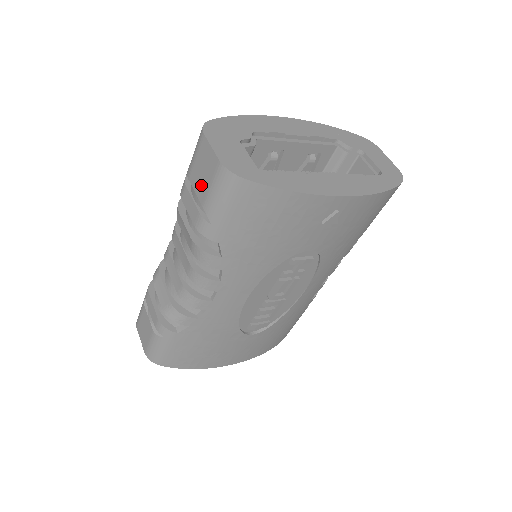
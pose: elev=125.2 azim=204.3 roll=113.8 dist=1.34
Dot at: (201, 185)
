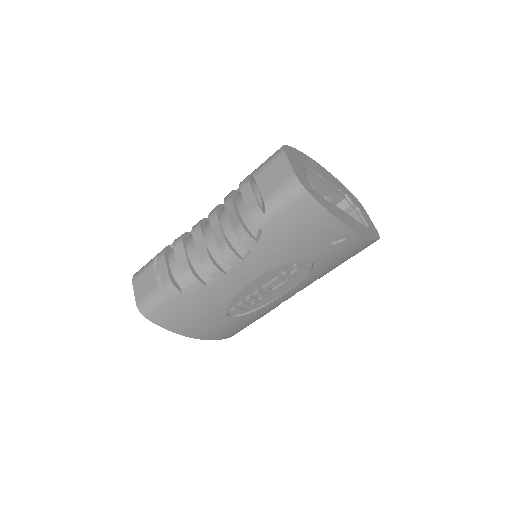
Dot at: (268, 185)
